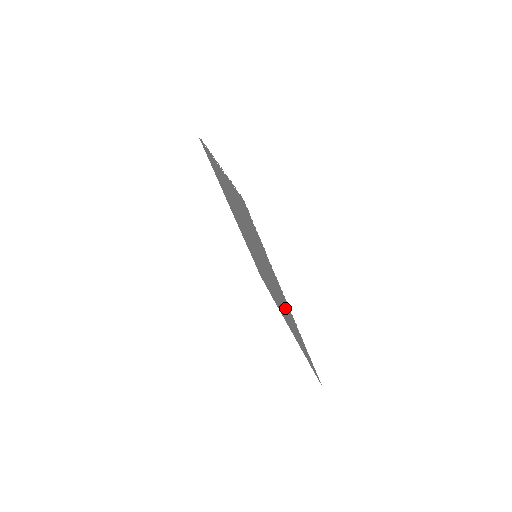
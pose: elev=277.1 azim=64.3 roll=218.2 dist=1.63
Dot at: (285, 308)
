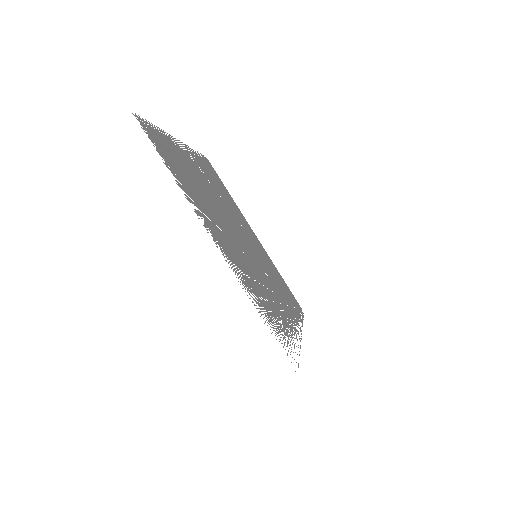
Dot at: (247, 276)
